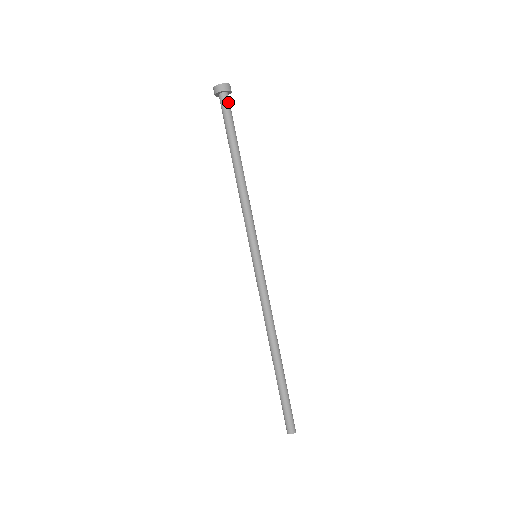
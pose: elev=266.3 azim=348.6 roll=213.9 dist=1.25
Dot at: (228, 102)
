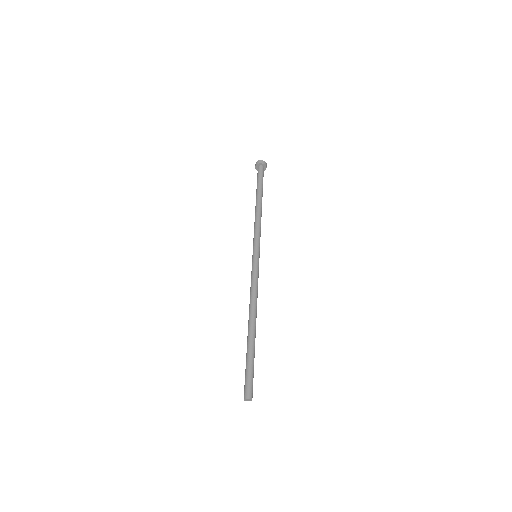
Dot at: occluded
